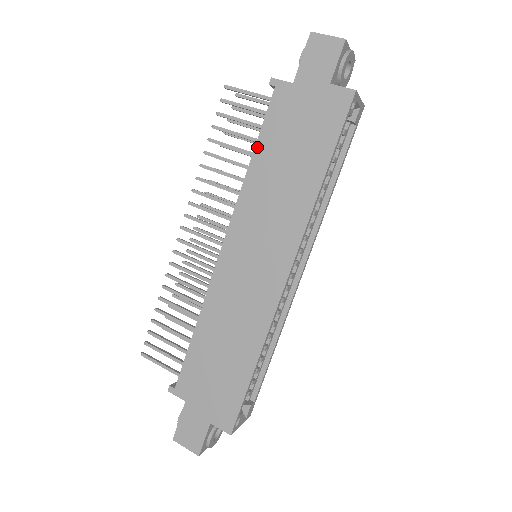
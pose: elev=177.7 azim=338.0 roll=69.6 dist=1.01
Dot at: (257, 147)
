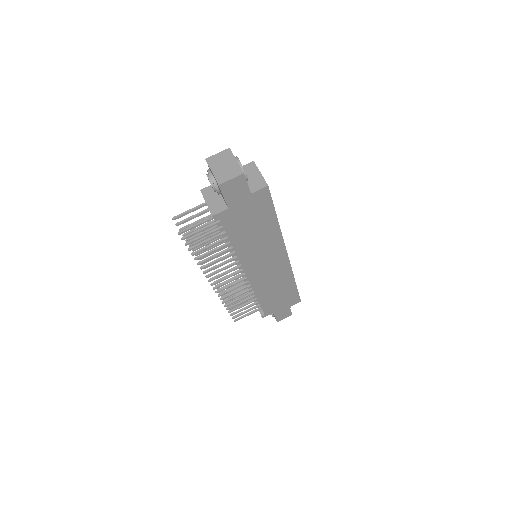
Dot at: (231, 240)
